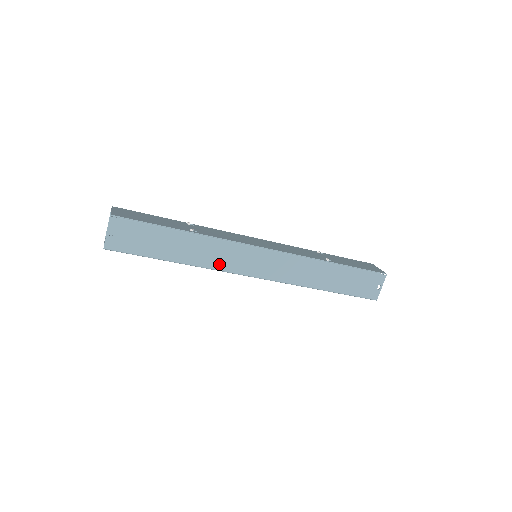
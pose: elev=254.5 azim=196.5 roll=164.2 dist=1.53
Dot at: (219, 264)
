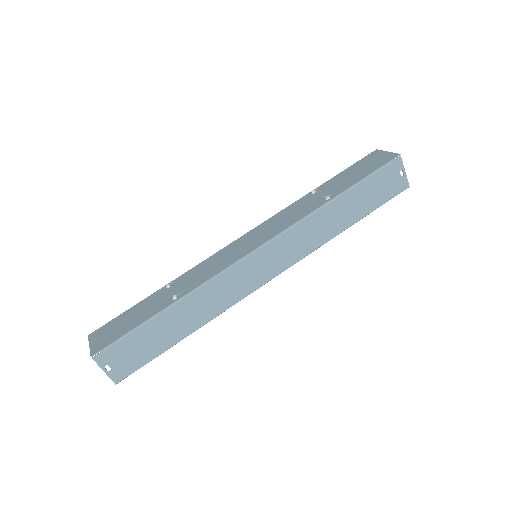
Dot at: (228, 300)
